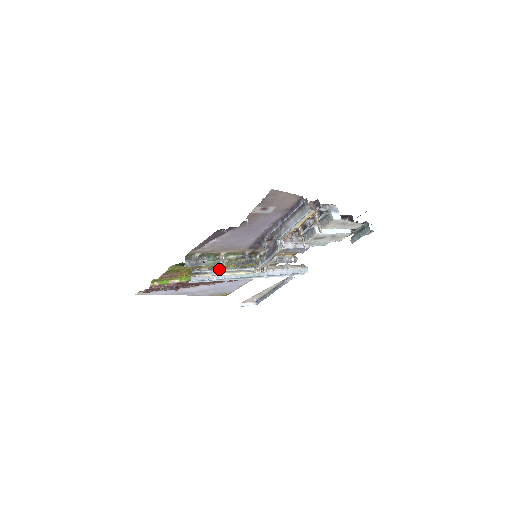
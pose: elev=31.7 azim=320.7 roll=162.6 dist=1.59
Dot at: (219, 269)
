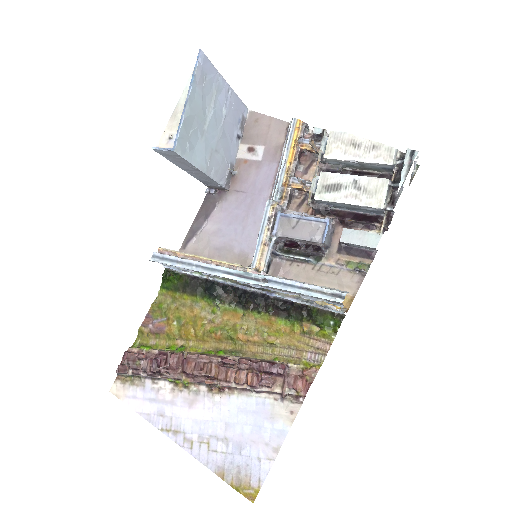
Dot at: occluded
